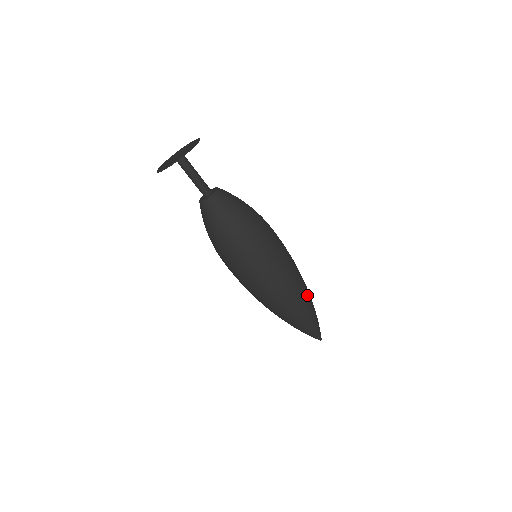
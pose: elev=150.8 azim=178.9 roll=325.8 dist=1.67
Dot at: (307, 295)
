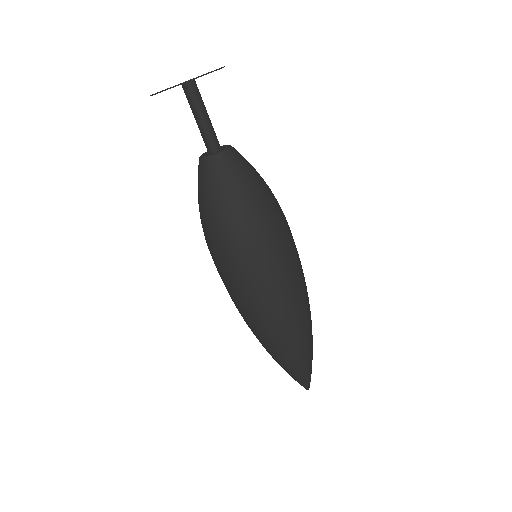
Dot at: (286, 343)
